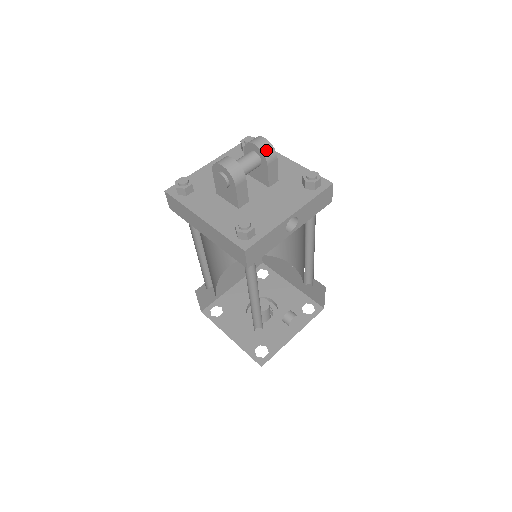
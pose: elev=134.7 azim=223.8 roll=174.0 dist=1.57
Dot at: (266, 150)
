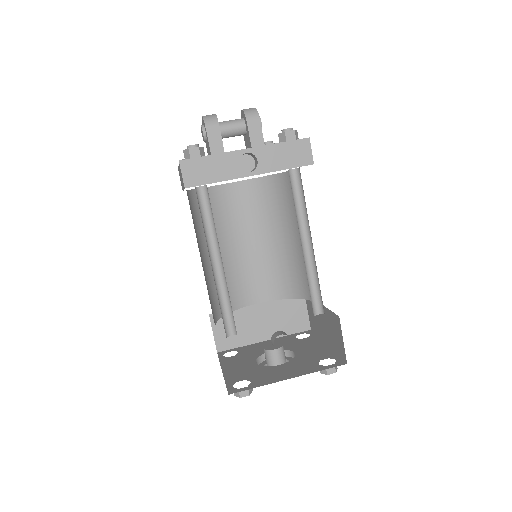
Dot at: (248, 111)
